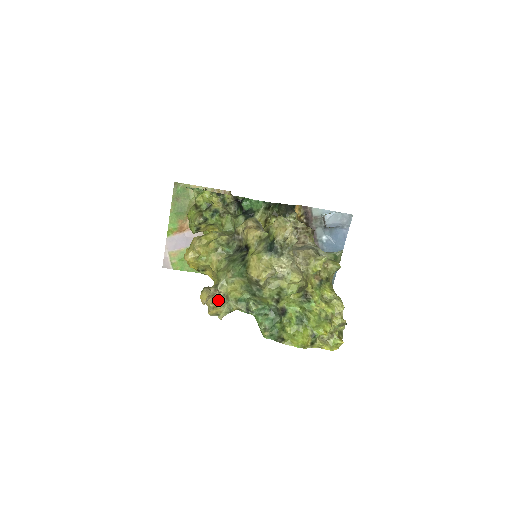
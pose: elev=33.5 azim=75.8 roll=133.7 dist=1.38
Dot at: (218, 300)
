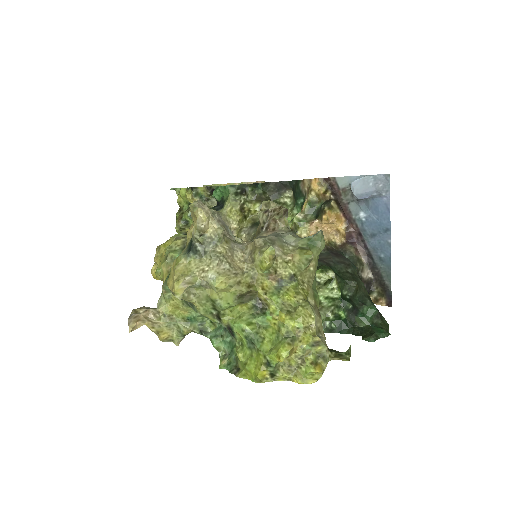
Dot at: (157, 323)
